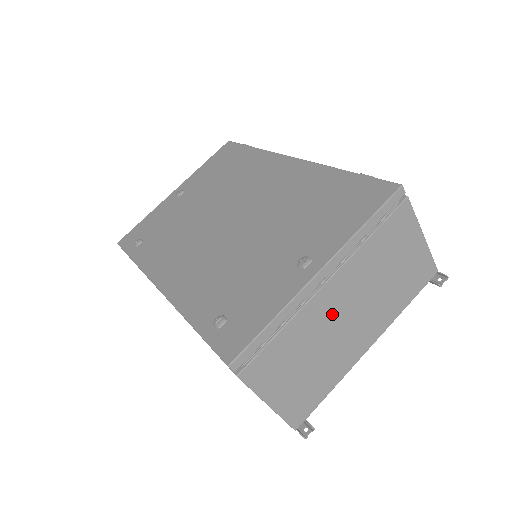
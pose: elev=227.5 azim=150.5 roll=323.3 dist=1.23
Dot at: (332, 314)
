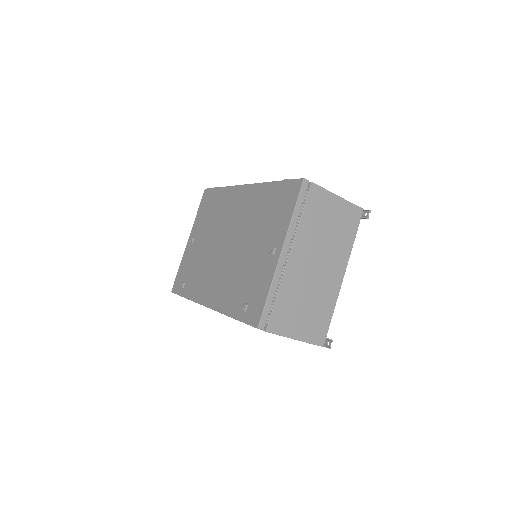
Dot at: (304, 271)
